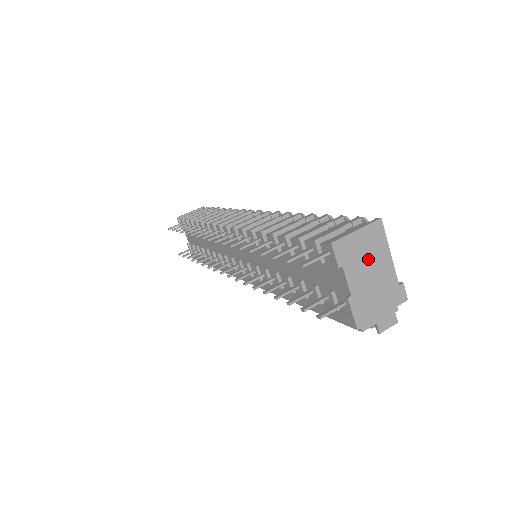
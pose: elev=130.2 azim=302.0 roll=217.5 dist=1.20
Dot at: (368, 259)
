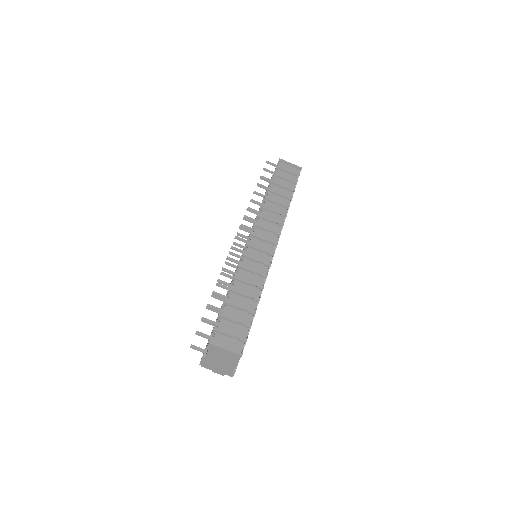
Dot at: (223, 358)
